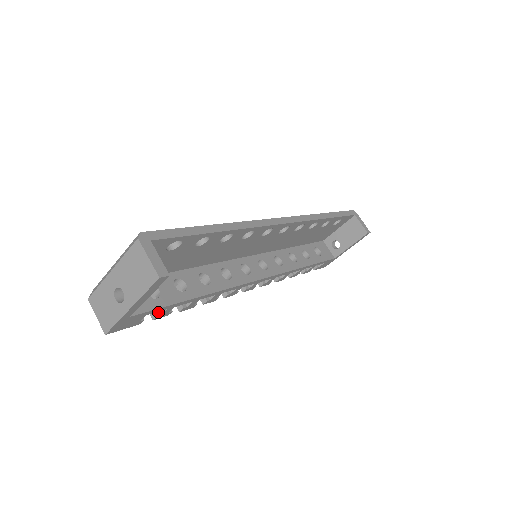
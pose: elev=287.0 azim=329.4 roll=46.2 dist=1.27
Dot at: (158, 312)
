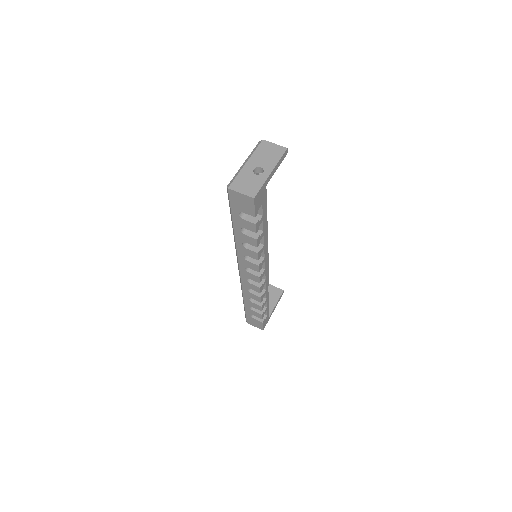
Dot at: (256, 220)
